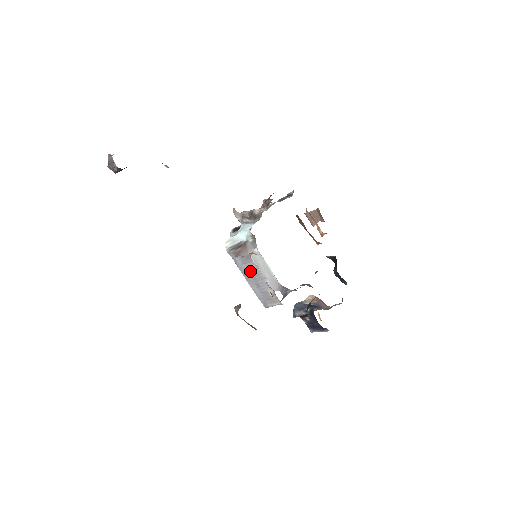
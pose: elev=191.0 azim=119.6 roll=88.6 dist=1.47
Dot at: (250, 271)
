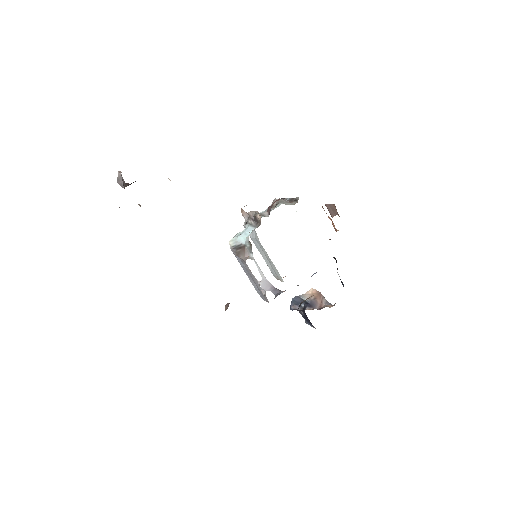
Dot at: (247, 270)
